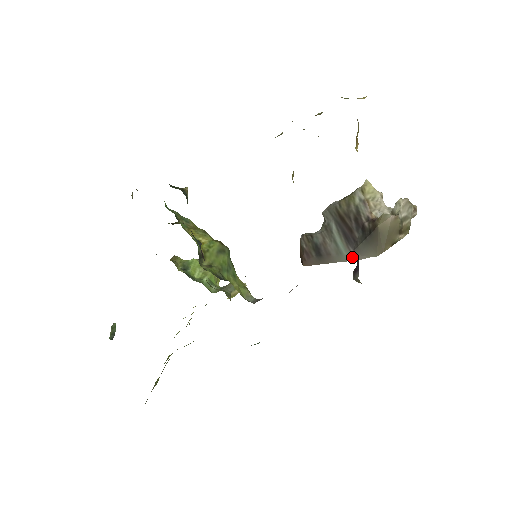
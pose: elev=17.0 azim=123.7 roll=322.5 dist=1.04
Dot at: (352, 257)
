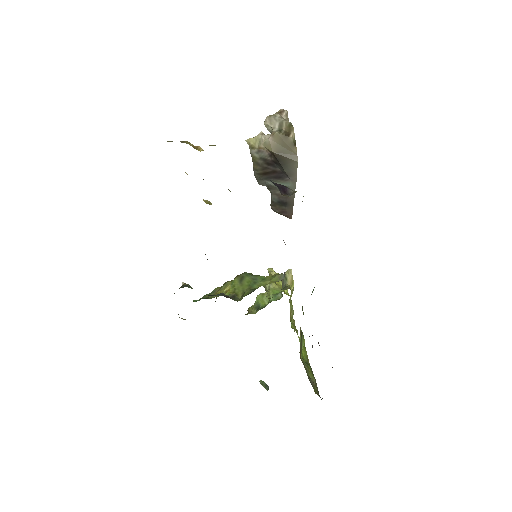
Dot at: (293, 181)
